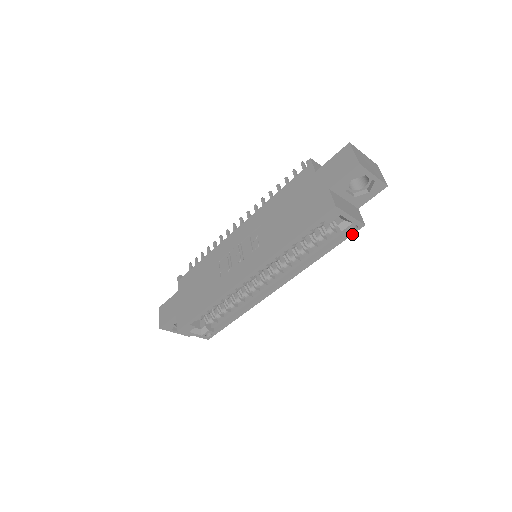
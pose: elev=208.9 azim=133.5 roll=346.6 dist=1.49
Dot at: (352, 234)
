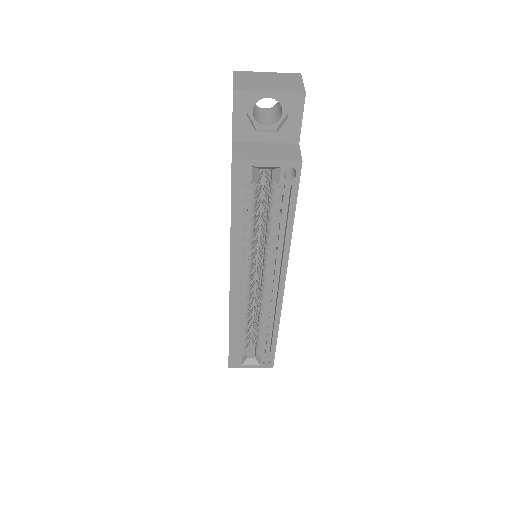
Dot at: (298, 181)
